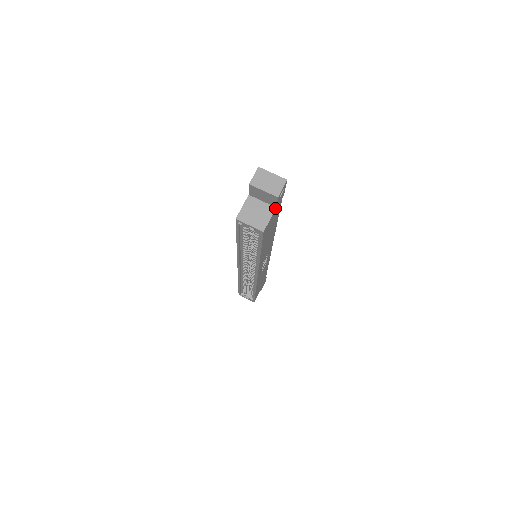
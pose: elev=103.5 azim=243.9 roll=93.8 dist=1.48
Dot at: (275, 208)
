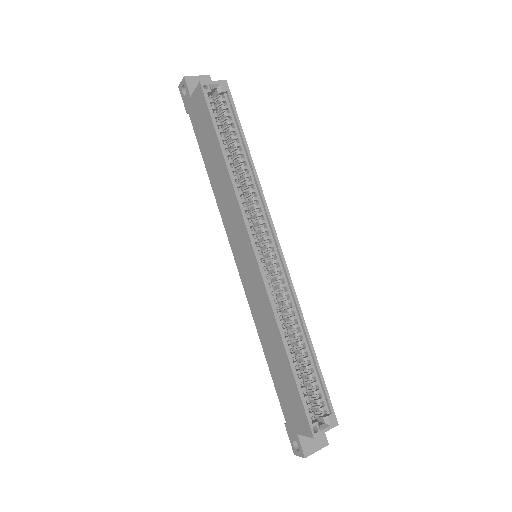
Dot at: occluded
